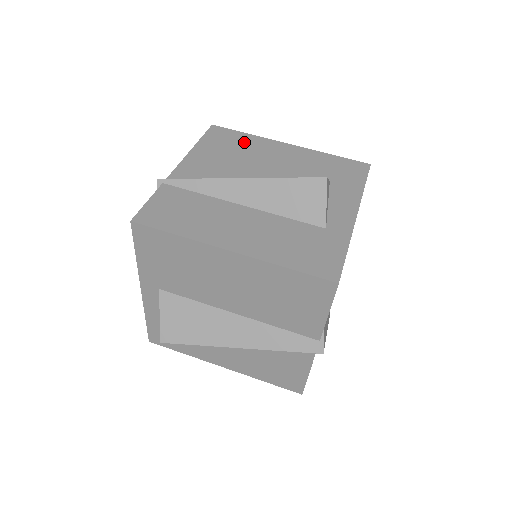
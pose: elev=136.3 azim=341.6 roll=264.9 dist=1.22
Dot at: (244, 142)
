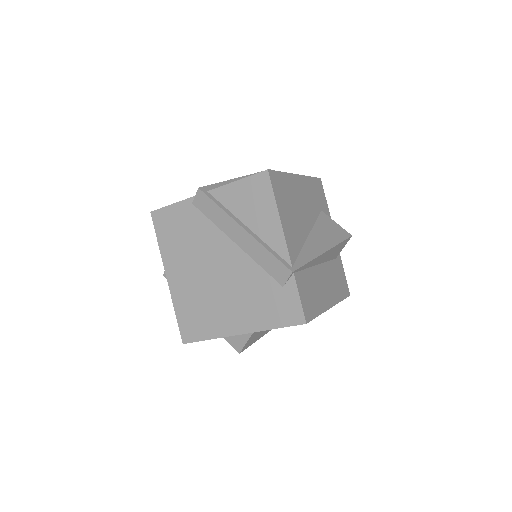
Dot at: (288, 187)
